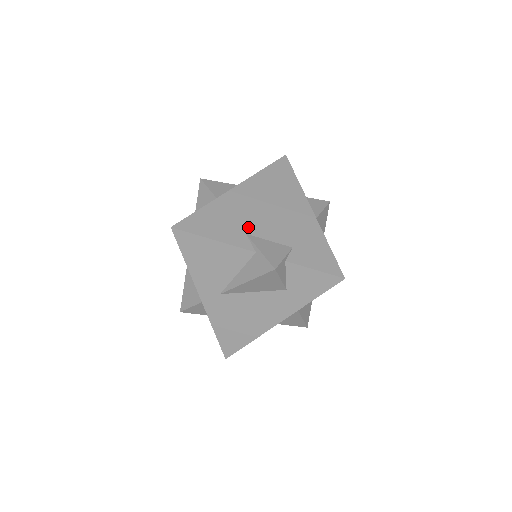
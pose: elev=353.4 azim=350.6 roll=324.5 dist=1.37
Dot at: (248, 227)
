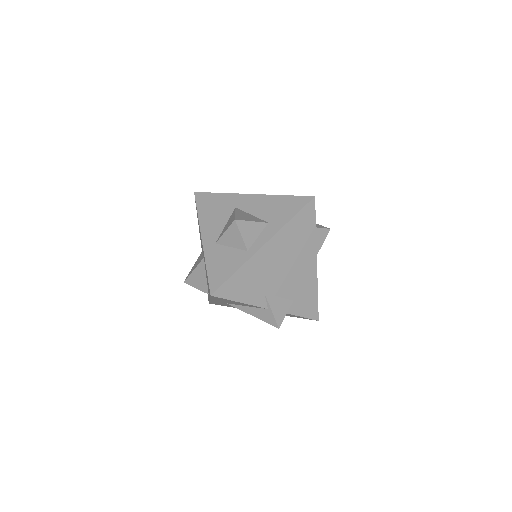
Dot at: (267, 286)
